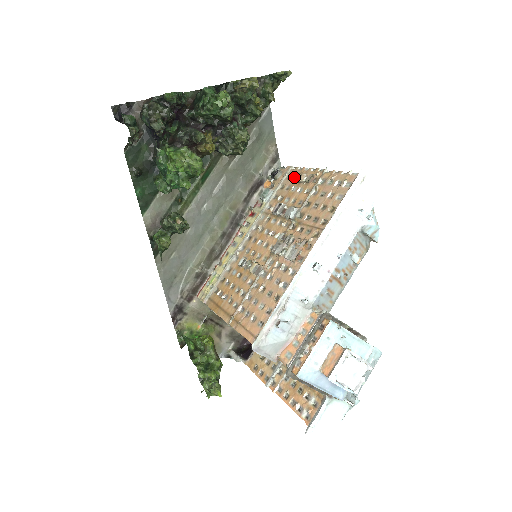
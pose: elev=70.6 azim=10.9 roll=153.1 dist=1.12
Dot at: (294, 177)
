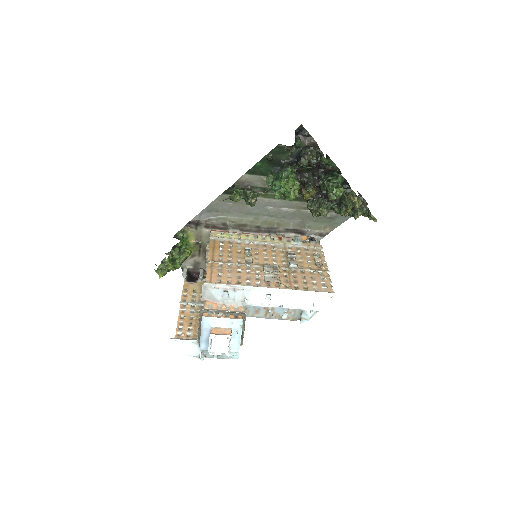
Dot at: (316, 254)
